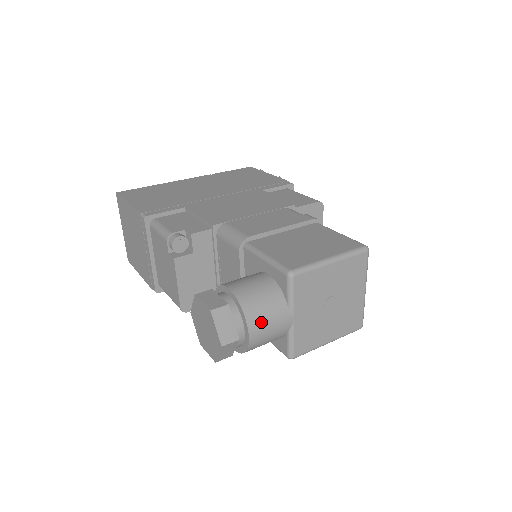
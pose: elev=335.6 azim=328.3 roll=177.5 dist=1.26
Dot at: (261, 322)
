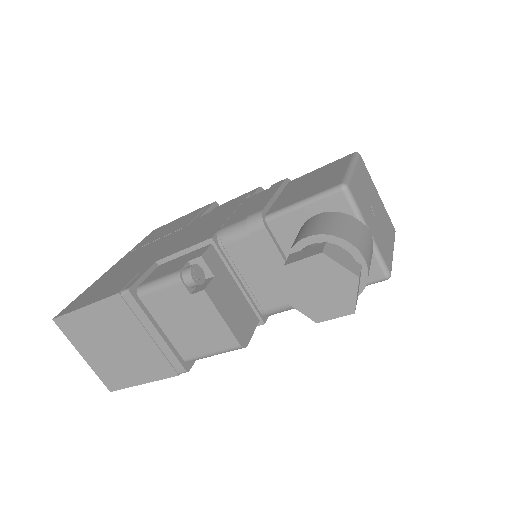
Dot at: (360, 241)
